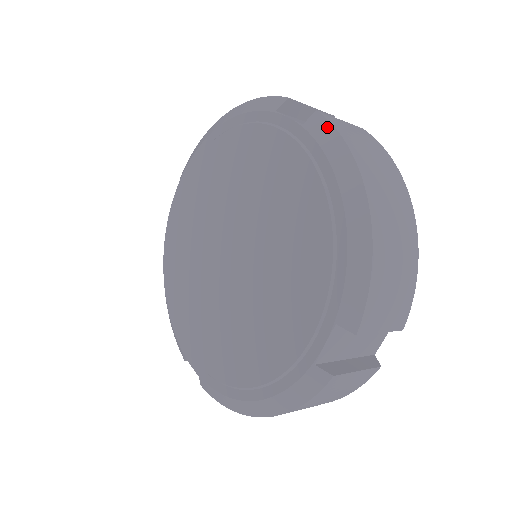
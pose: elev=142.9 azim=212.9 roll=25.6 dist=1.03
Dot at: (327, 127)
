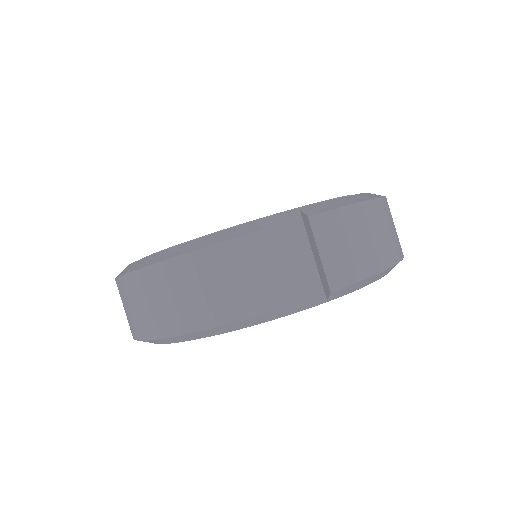
Dot at: occluded
